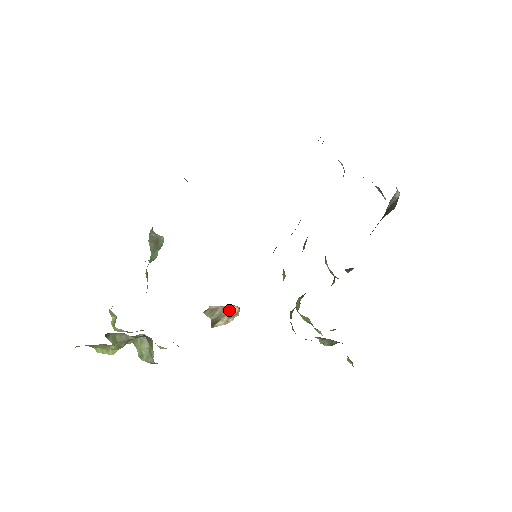
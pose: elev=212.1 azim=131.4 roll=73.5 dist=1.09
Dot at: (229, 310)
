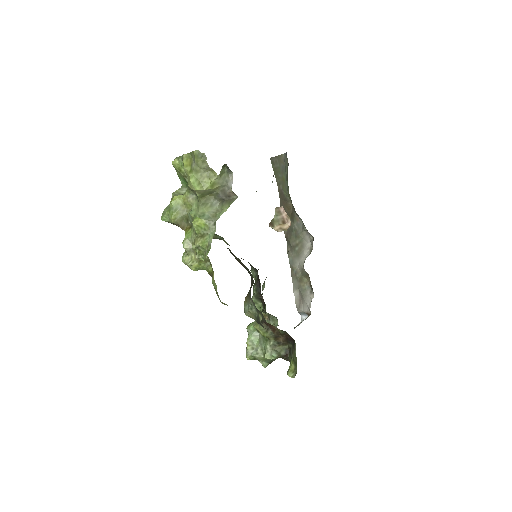
Dot at: (283, 224)
